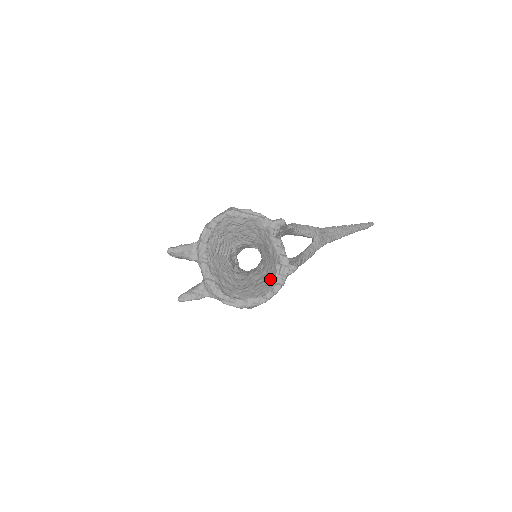
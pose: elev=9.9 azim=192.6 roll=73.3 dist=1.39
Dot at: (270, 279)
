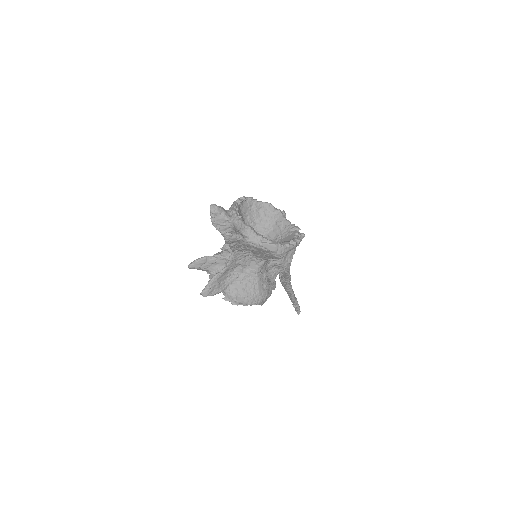
Dot at: (289, 239)
